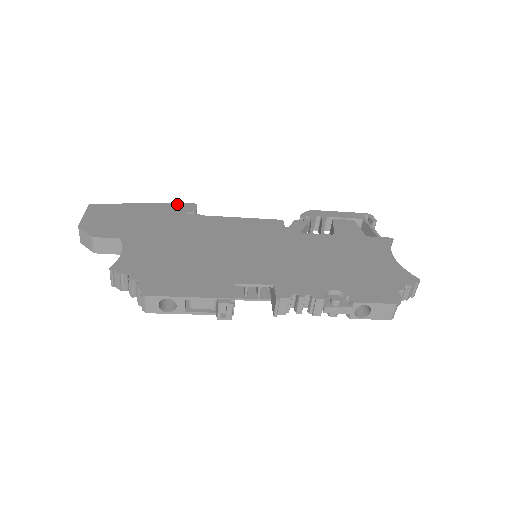
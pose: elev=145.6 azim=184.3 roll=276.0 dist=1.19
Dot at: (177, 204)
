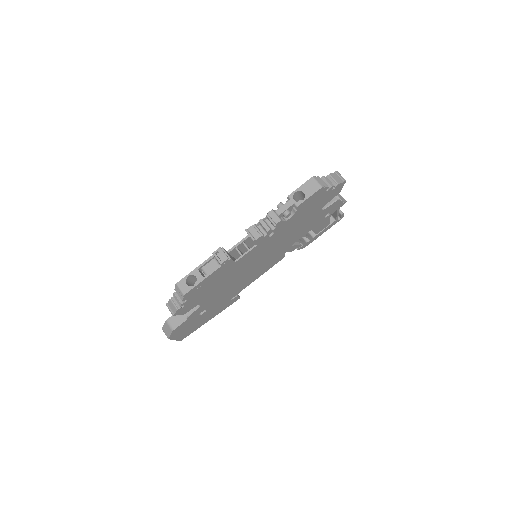
Dot at: occluded
